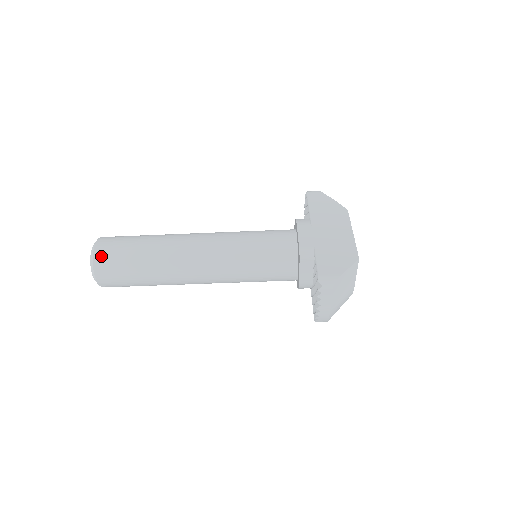
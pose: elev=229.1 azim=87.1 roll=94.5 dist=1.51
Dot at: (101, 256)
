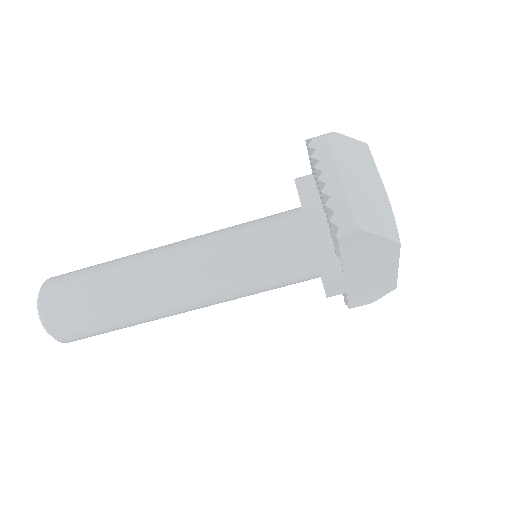
Dot at: occluded
